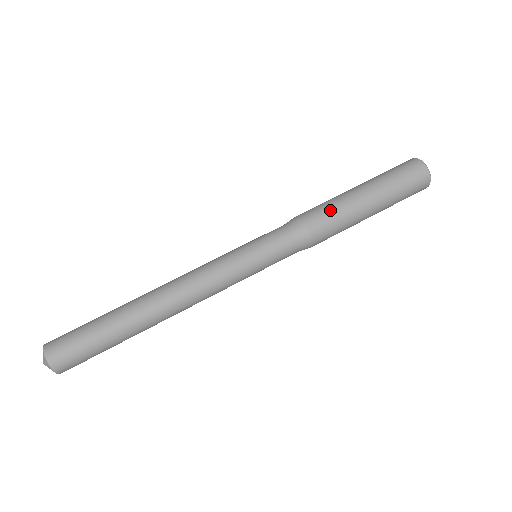
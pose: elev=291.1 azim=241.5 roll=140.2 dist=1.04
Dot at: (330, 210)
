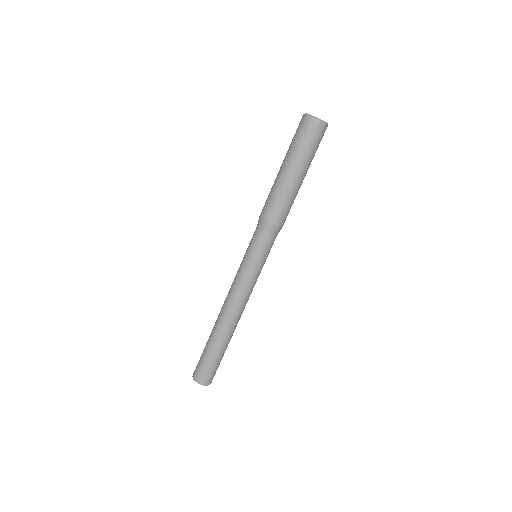
Dot at: (274, 200)
